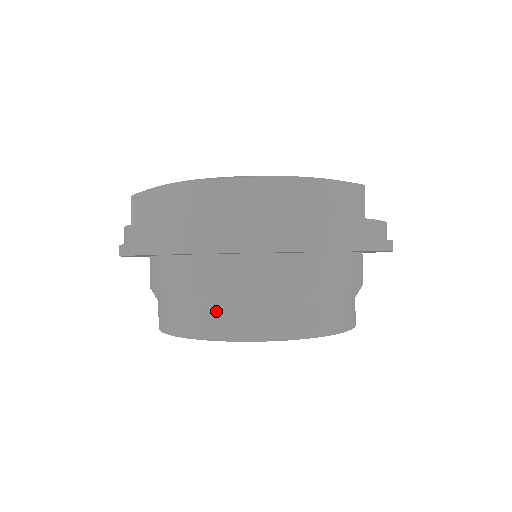
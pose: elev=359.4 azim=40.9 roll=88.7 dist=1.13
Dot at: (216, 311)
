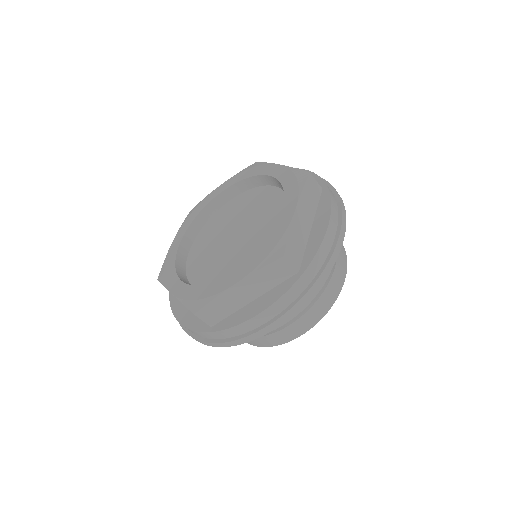
Dot at: (311, 309)
